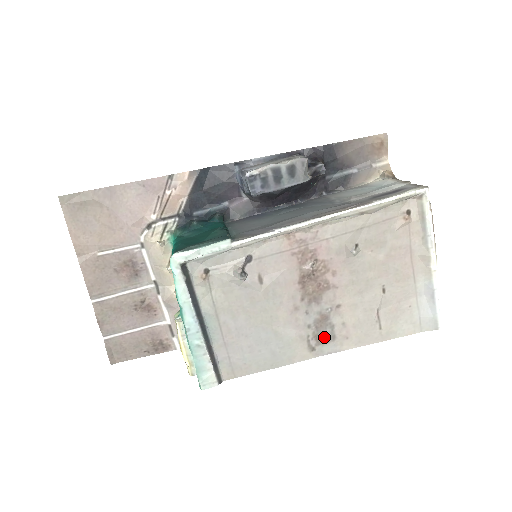
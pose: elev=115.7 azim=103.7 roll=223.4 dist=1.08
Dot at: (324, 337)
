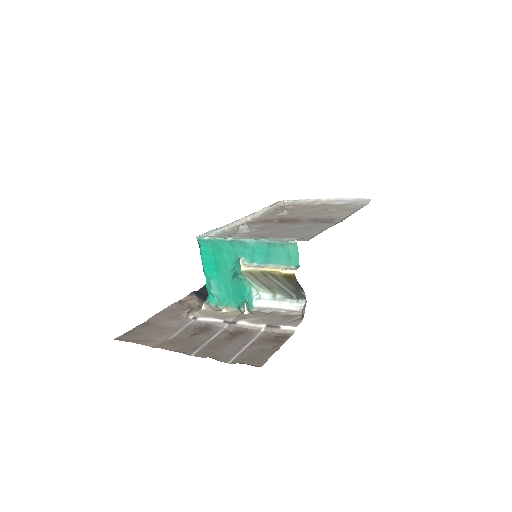
Dot at: (328, 221)
